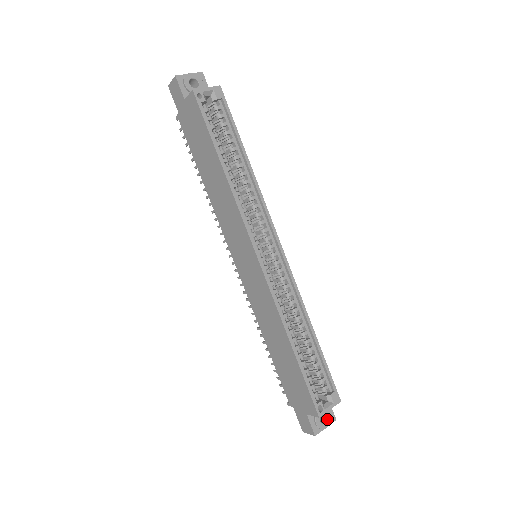
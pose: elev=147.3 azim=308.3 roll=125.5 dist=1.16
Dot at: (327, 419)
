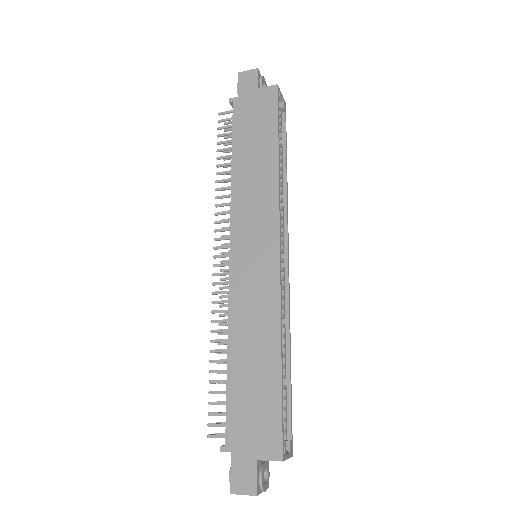
Dot at: (267, 479)
